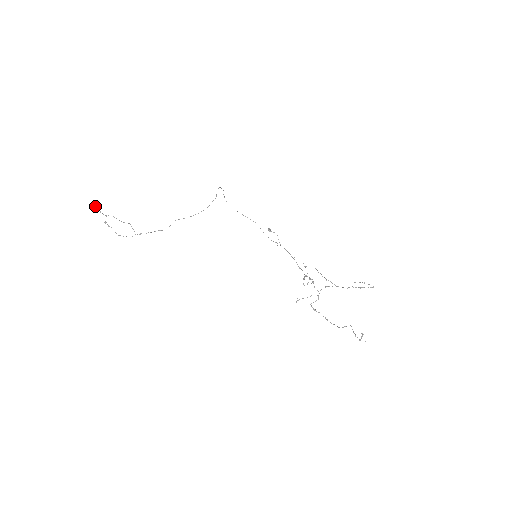
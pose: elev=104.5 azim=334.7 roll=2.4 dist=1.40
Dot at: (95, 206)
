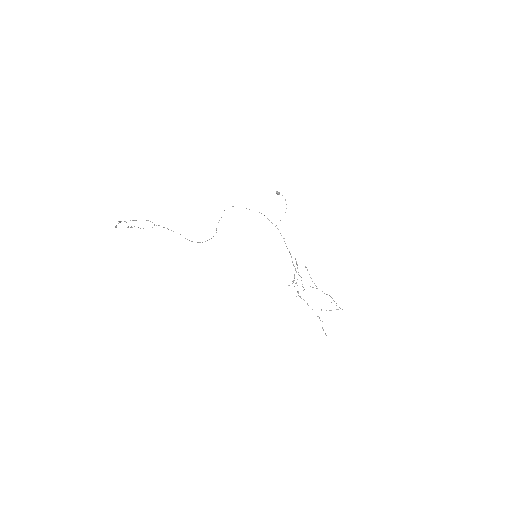
Dot at: (116, 227)
